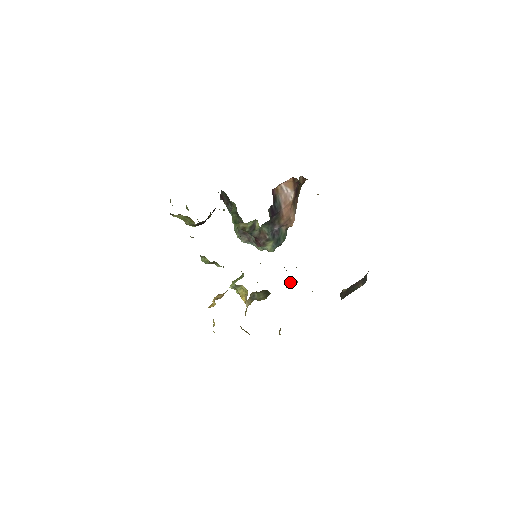
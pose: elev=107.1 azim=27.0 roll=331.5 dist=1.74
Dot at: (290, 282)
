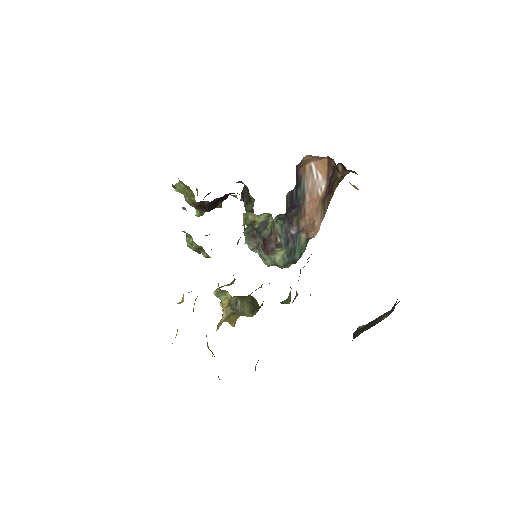
Dot at: (289, 298)
